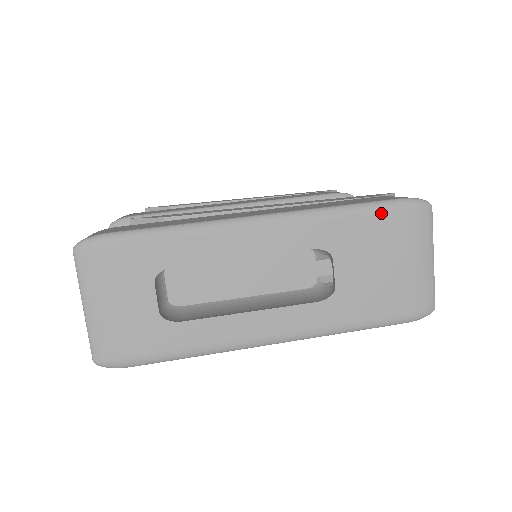
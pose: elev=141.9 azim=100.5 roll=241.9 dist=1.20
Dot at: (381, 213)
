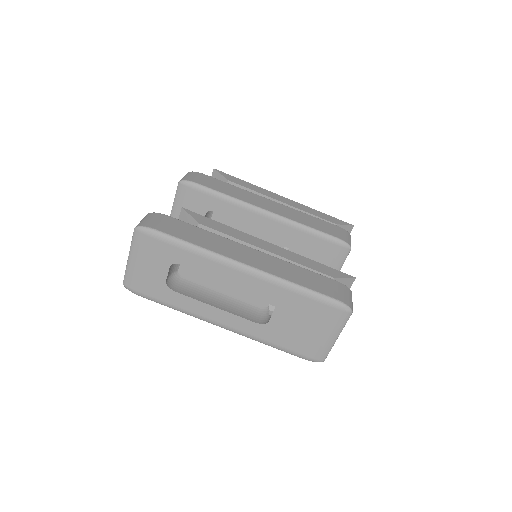
Dot at: (317, 301)
